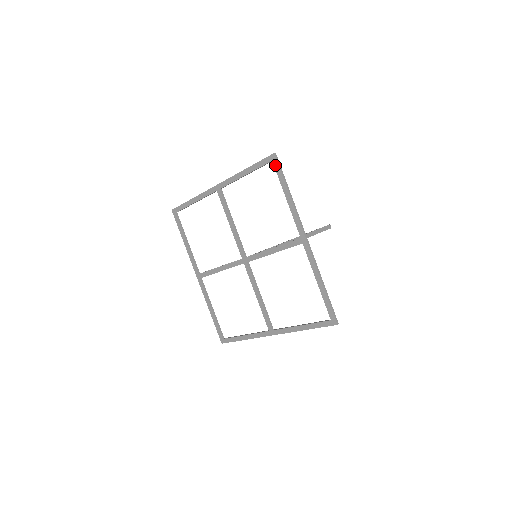
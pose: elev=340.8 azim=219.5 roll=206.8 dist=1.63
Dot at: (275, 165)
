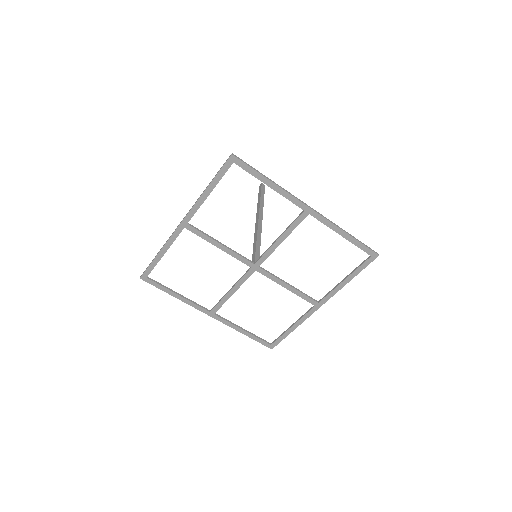
Dot at: (239, 165)
